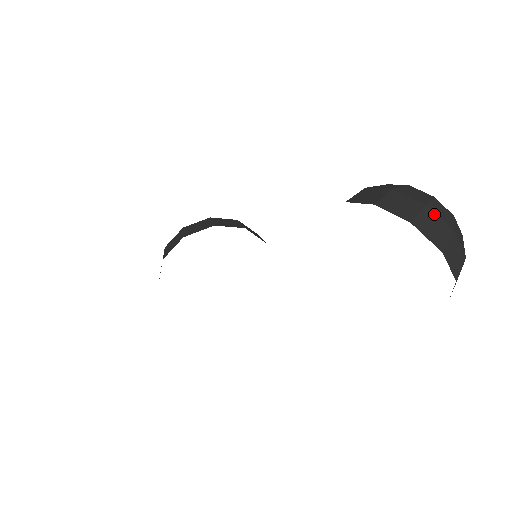
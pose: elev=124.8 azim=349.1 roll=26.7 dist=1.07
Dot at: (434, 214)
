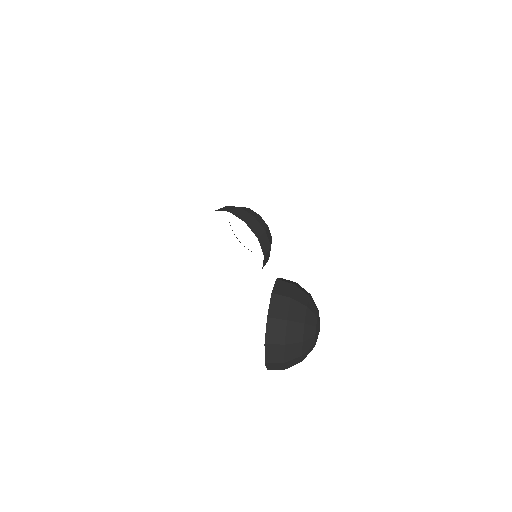
Dot at: (285, 328)
